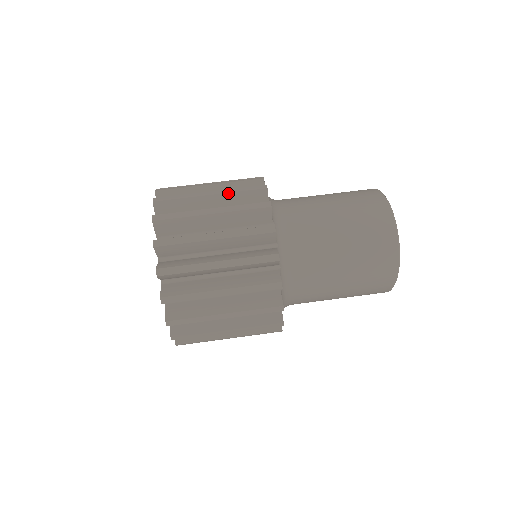
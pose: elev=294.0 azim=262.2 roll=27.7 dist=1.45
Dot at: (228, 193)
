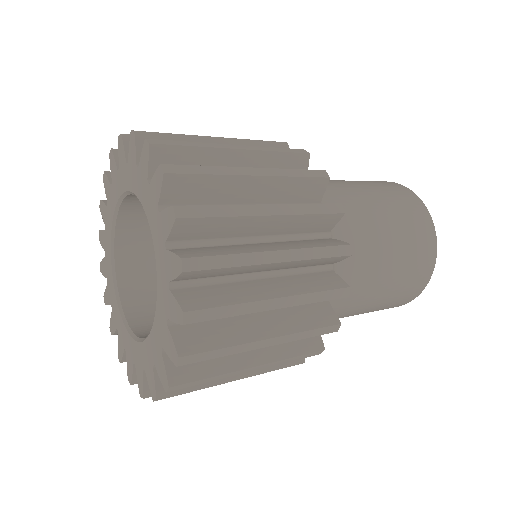
Dot at: occluded
